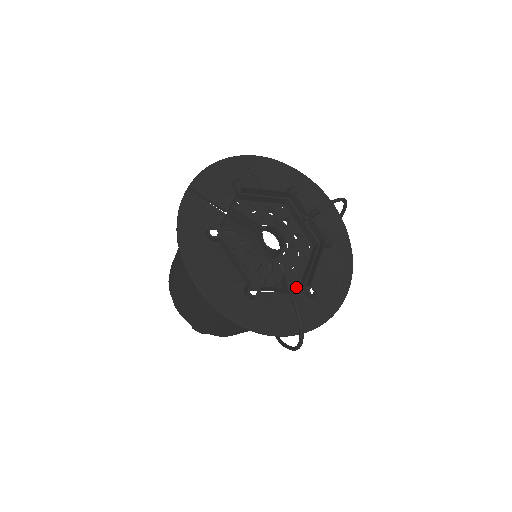
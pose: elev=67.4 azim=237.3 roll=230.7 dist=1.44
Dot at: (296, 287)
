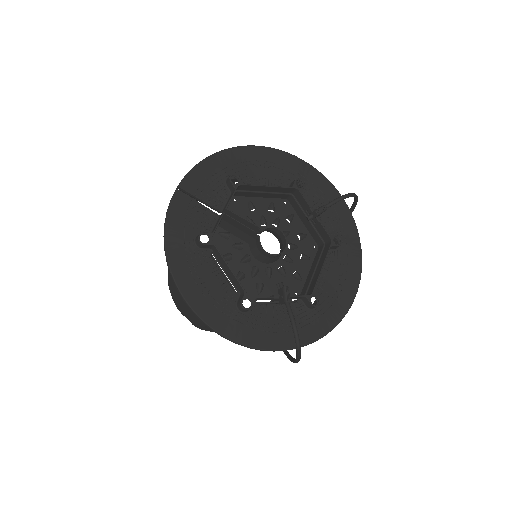
Dot at: (295, 297)
